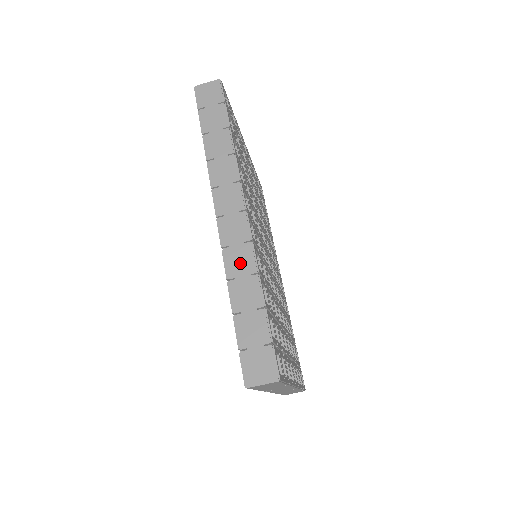
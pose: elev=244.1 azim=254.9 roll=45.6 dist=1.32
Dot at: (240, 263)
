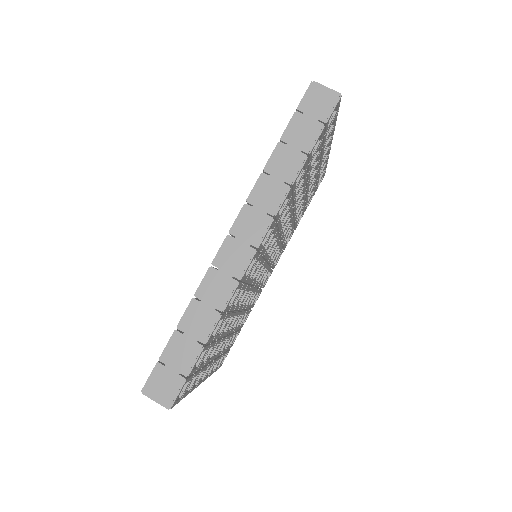
Dot at: (215, 292)
